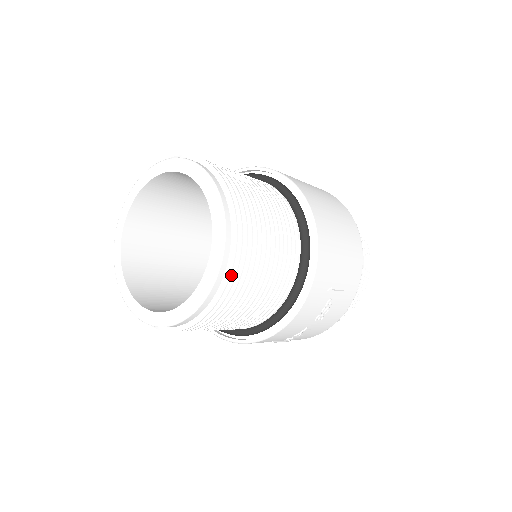
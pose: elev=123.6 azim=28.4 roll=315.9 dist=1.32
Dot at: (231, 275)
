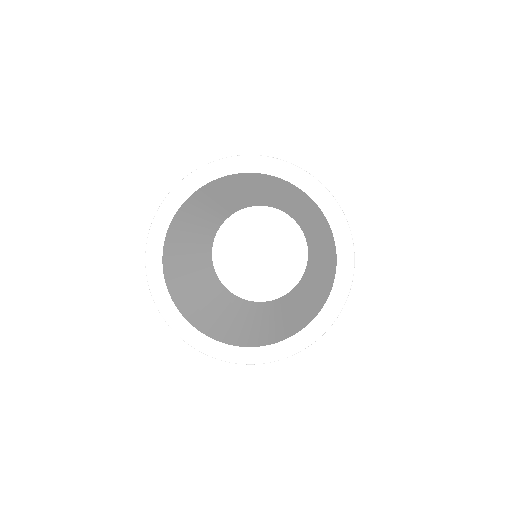
Dot at: occluded
